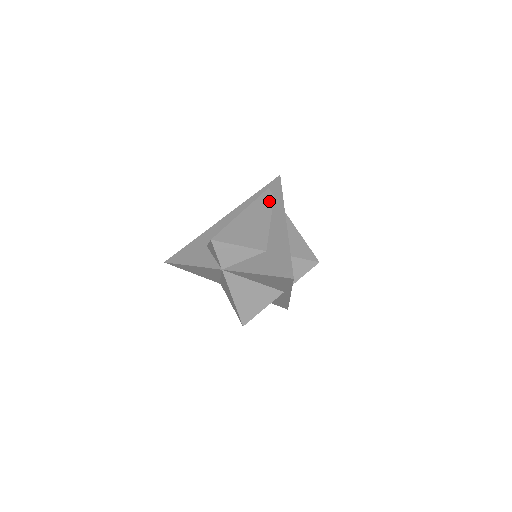
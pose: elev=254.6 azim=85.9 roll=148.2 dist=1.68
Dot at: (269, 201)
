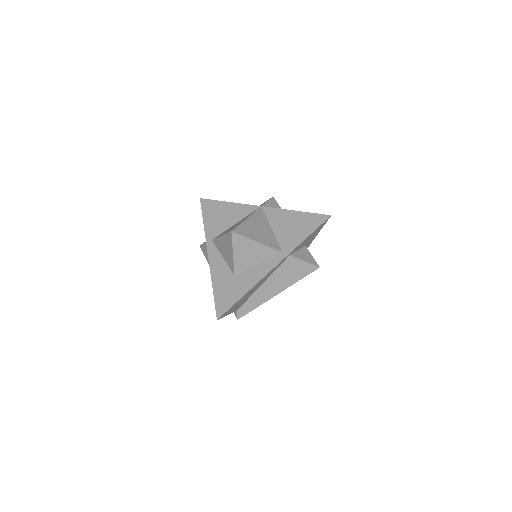
Dot at: occluded
